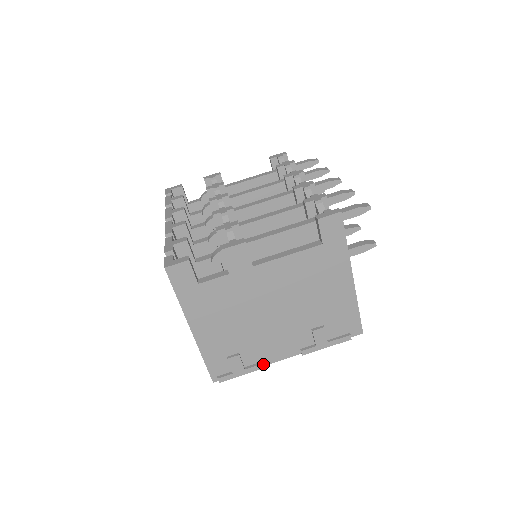
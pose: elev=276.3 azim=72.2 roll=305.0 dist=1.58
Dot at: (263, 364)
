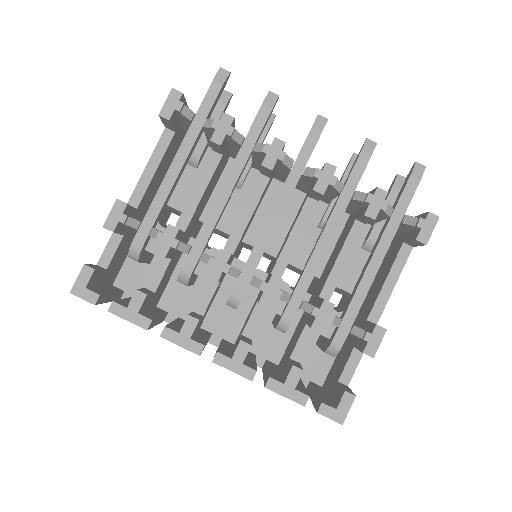
Dot at: occluded
